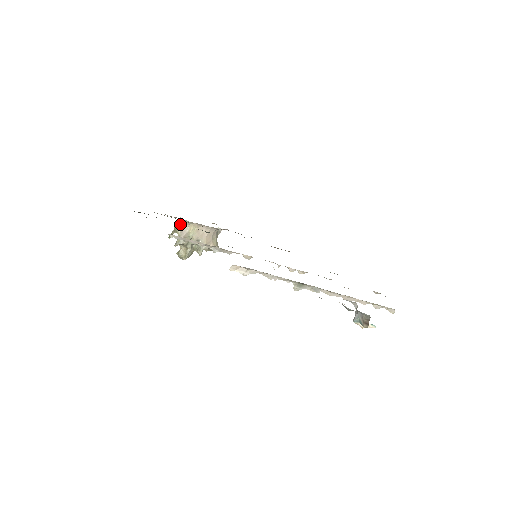
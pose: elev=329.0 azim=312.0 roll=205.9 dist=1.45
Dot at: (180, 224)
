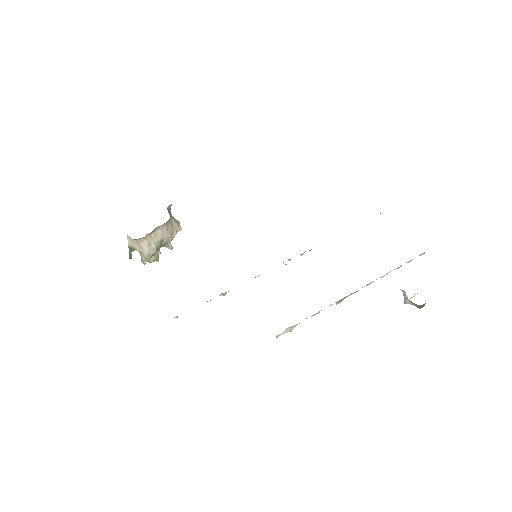
Dot at: (133, 242)
